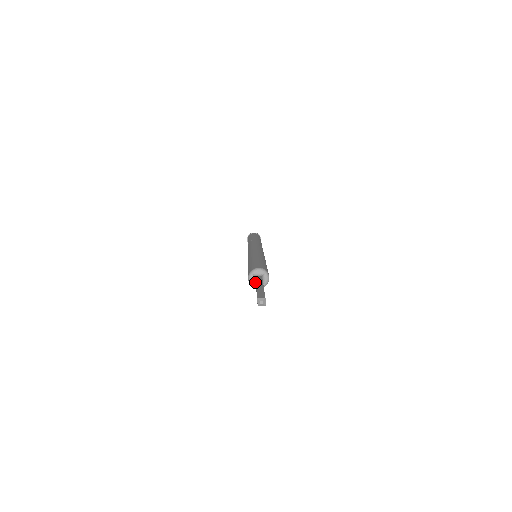
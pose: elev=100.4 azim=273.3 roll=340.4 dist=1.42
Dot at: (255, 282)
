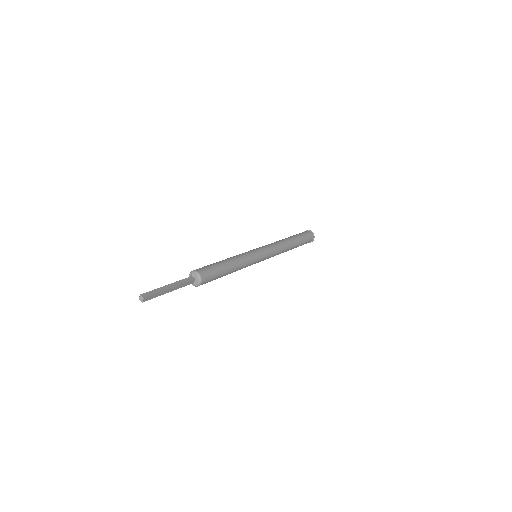
Dot at: occluded
